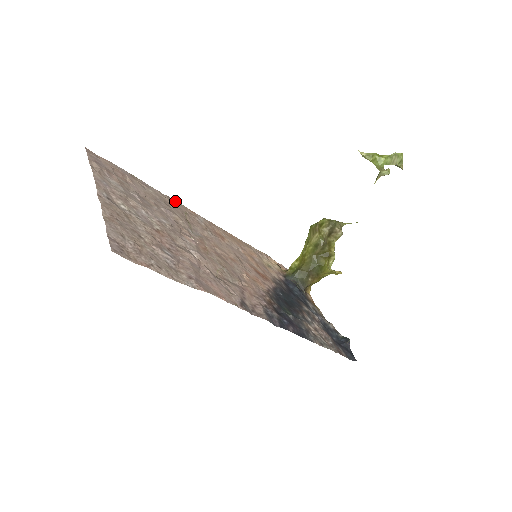
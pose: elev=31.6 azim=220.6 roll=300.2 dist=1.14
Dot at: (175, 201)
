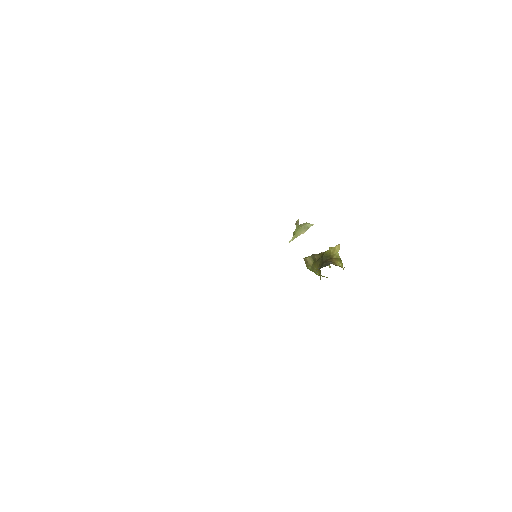
Dot at: occluded
